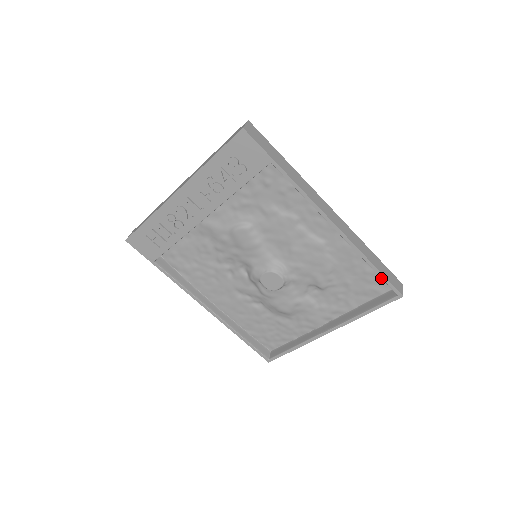
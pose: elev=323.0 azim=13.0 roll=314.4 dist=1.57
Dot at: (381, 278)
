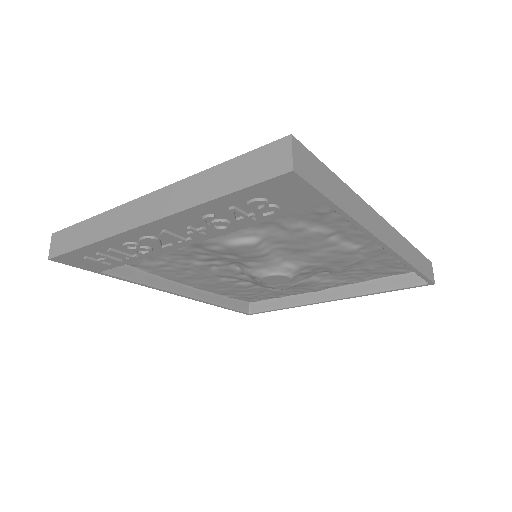
Dot at: occluded
